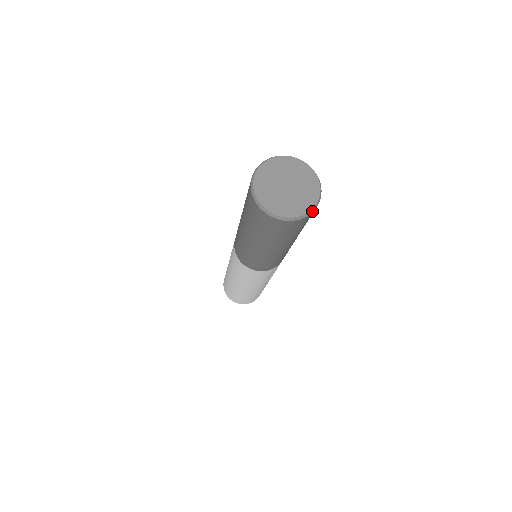
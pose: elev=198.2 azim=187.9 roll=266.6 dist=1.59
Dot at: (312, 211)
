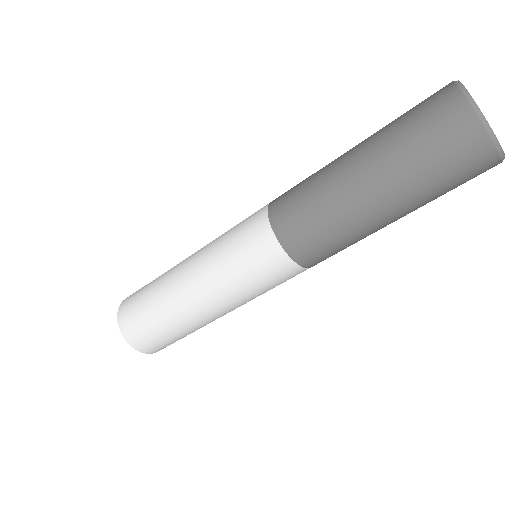
Dot at: (502, 161)
